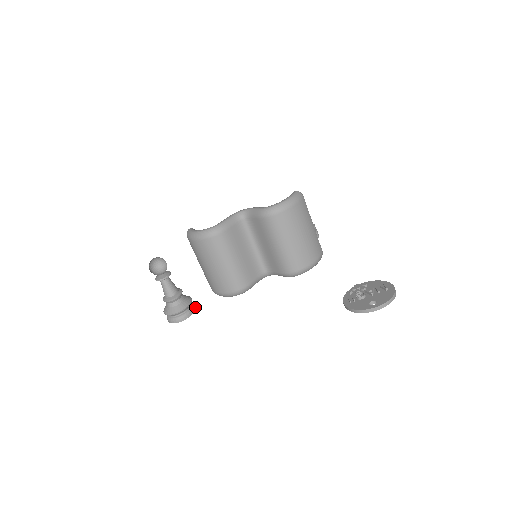
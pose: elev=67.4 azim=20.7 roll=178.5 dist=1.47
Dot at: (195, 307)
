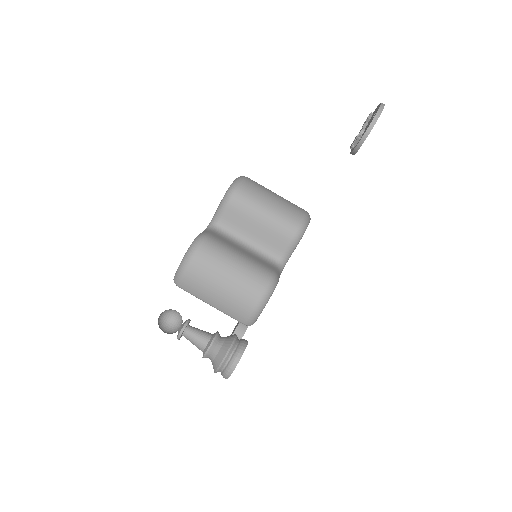
Dot at: occluded
